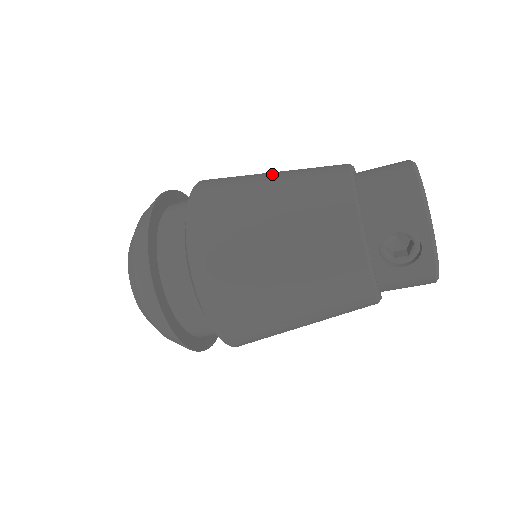
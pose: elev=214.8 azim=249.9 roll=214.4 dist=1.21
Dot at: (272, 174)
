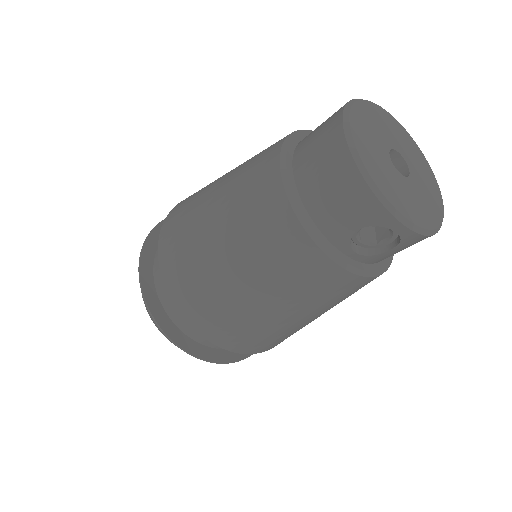
Dot at: (213, 202)
